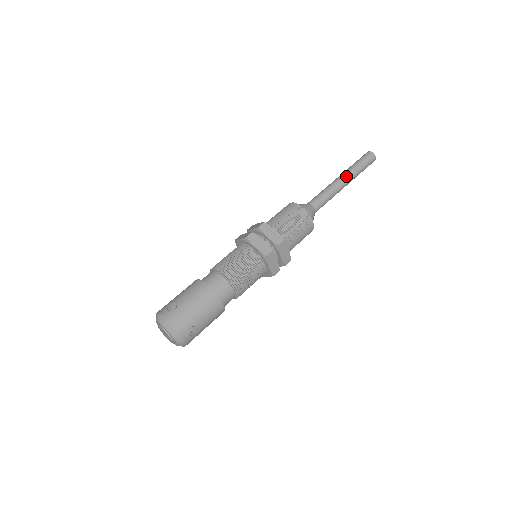
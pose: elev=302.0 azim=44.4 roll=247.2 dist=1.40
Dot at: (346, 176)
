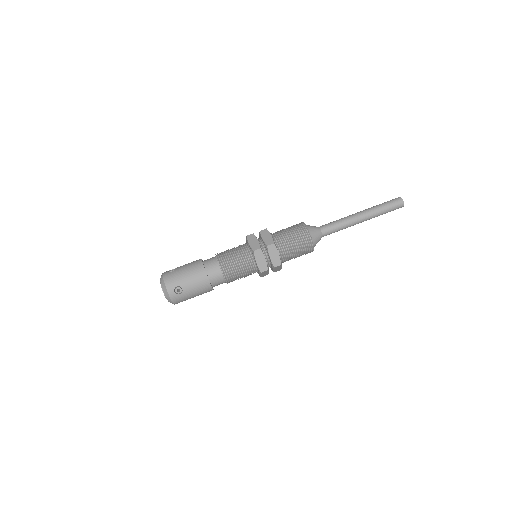
Dot at: (364, 212)
